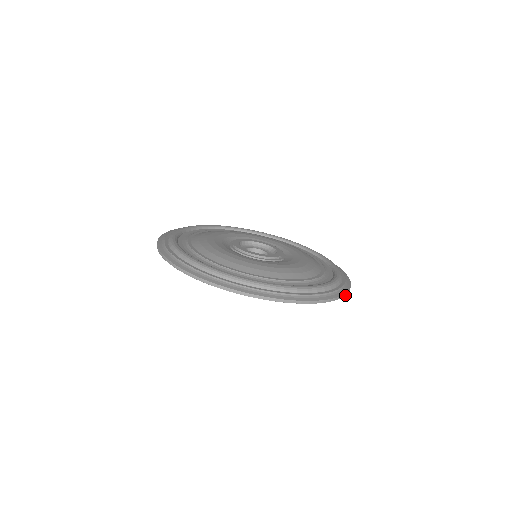
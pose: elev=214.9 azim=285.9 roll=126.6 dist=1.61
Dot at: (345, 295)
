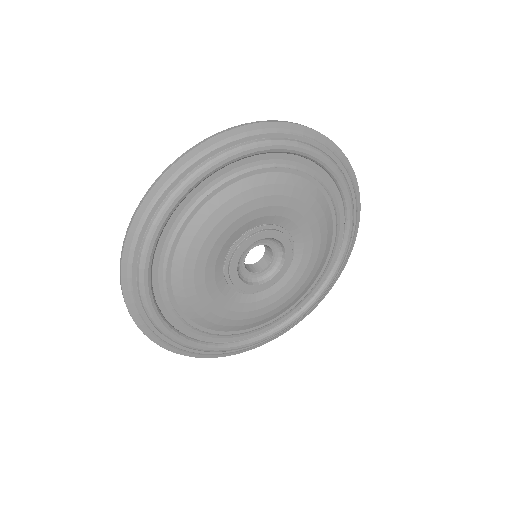
Dot at: (322, 298)
